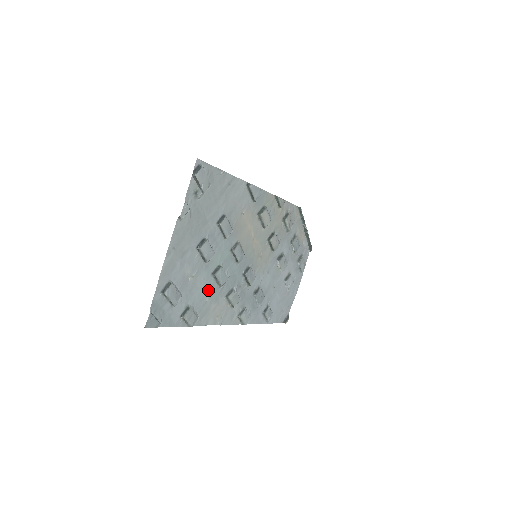
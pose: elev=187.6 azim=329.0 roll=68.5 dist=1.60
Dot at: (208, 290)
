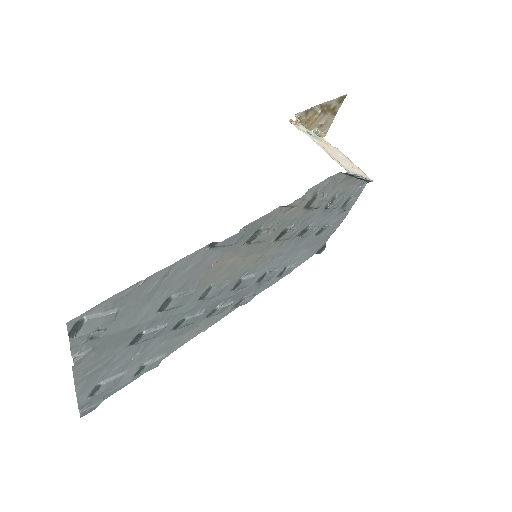
Dot at: (172, 336)
